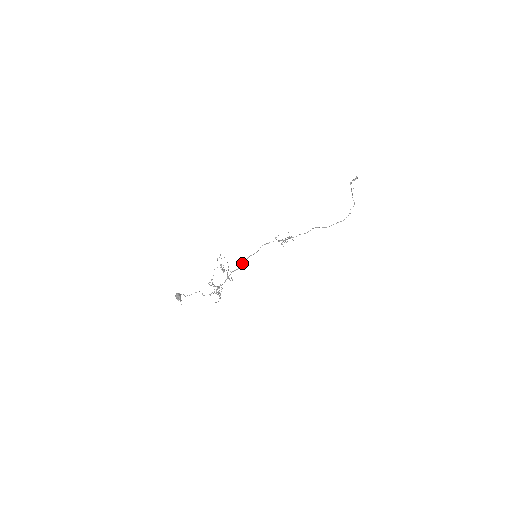
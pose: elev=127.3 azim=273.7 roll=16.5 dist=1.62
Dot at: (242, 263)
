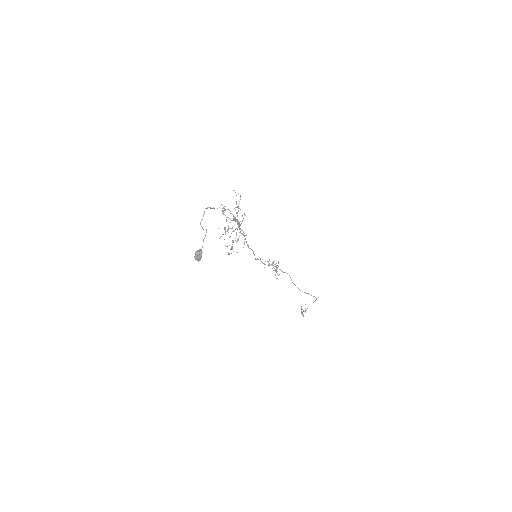
Dot at: occluded
